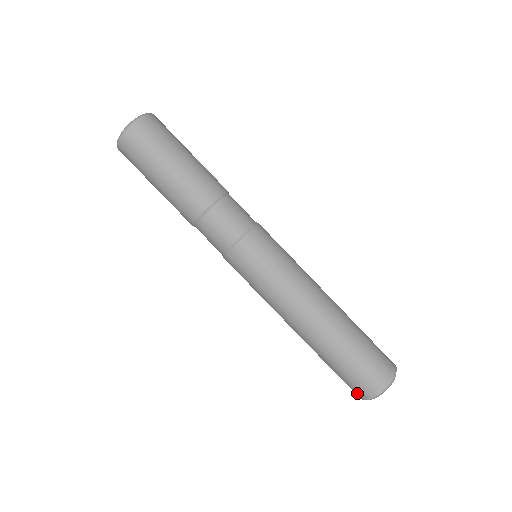
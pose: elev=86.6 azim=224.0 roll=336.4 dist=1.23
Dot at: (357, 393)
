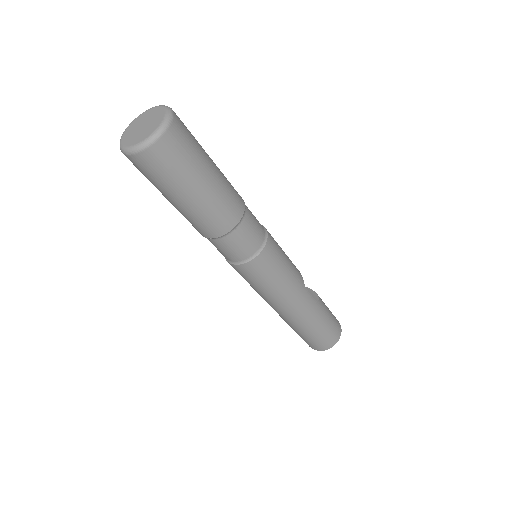
Dot at: occluded
